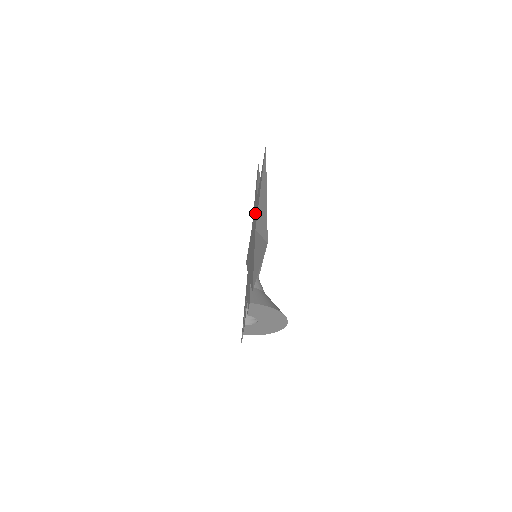
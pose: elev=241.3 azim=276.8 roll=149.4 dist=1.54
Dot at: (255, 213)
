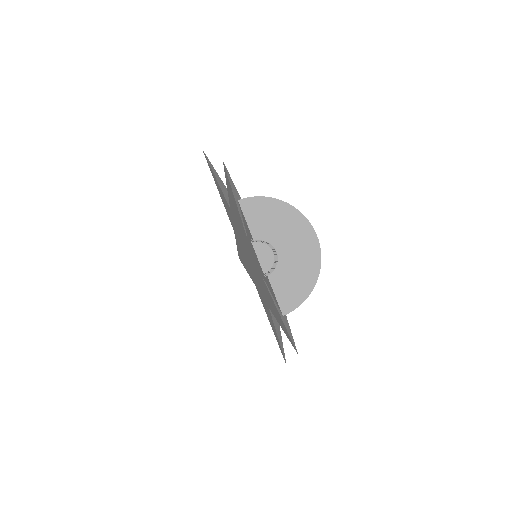
Dot at: (236, 233)
